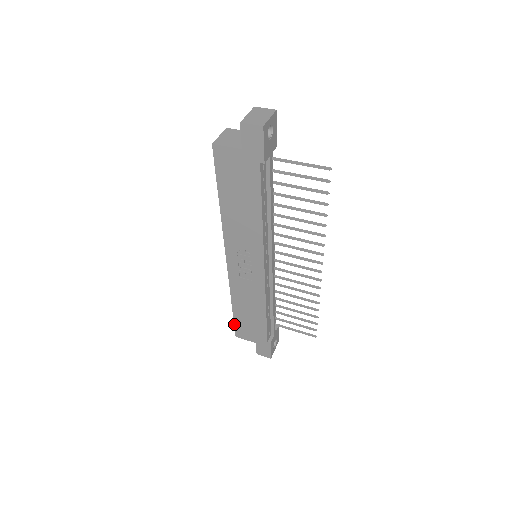
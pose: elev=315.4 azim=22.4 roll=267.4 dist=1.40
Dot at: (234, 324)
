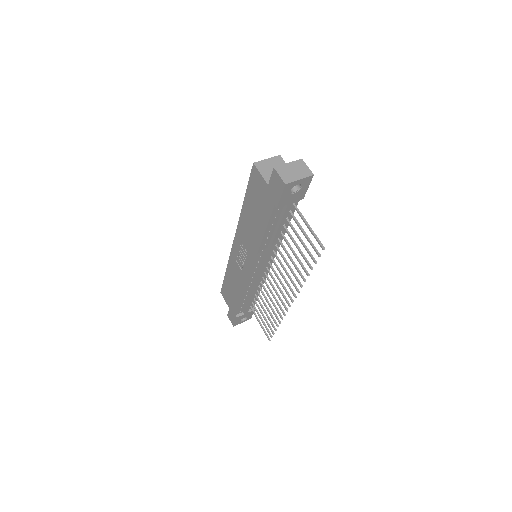
Dot at: (222, 284)
